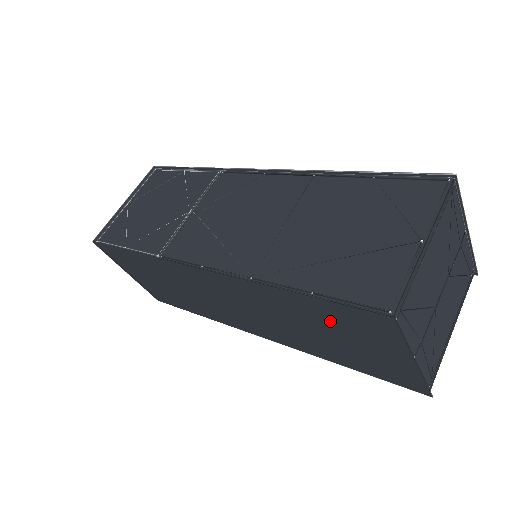
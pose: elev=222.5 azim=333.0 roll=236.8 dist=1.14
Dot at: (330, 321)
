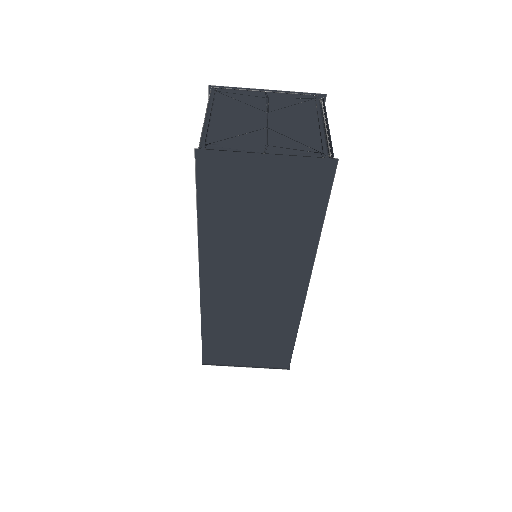
Dot at: (231, 204)
